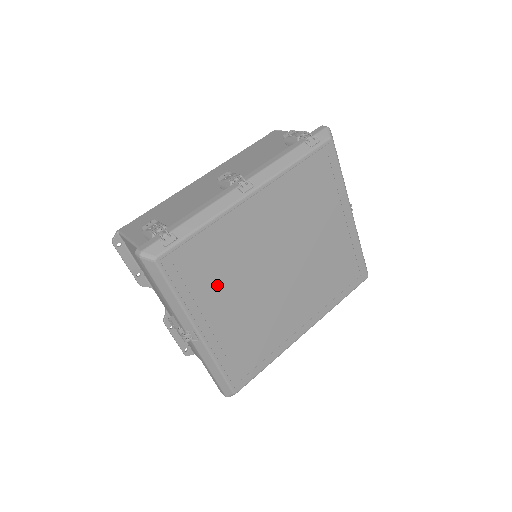
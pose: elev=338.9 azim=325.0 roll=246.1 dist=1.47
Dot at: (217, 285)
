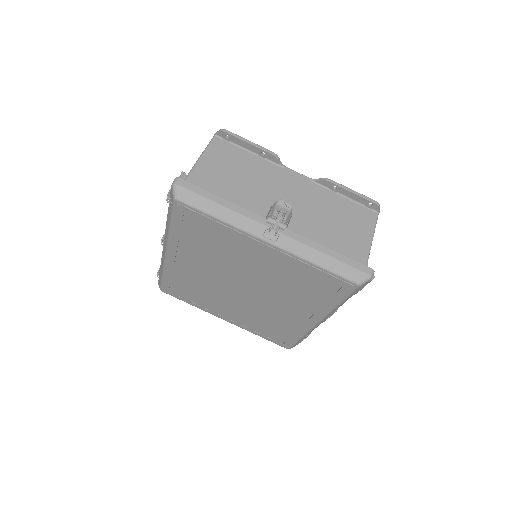
Dot at: (205, 299)
